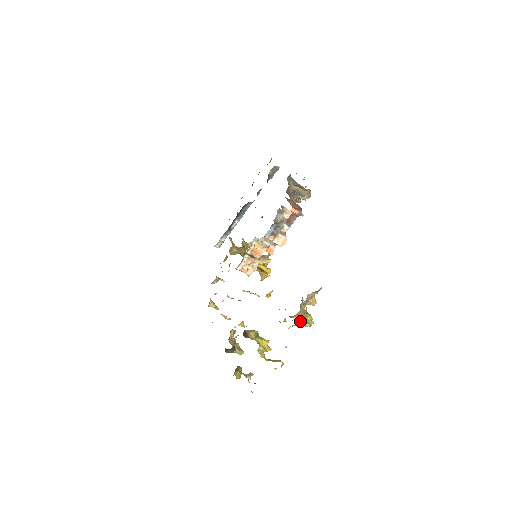
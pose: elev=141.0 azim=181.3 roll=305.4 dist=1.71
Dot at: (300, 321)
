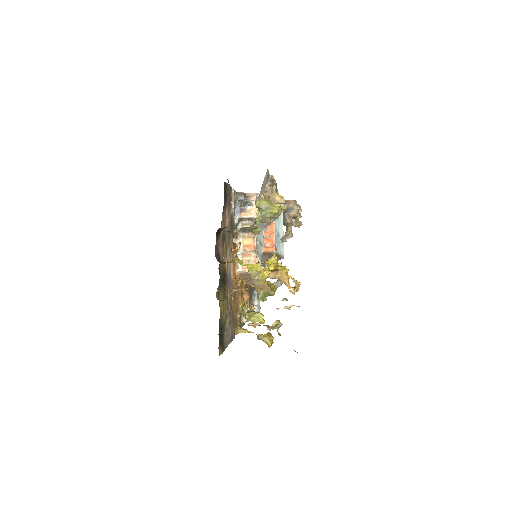
Dot at: (265, 210)
